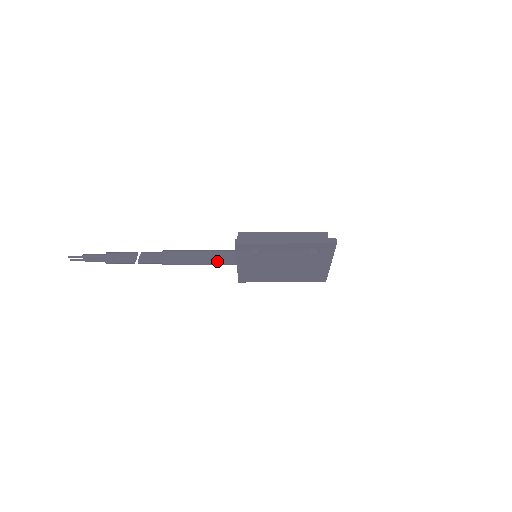
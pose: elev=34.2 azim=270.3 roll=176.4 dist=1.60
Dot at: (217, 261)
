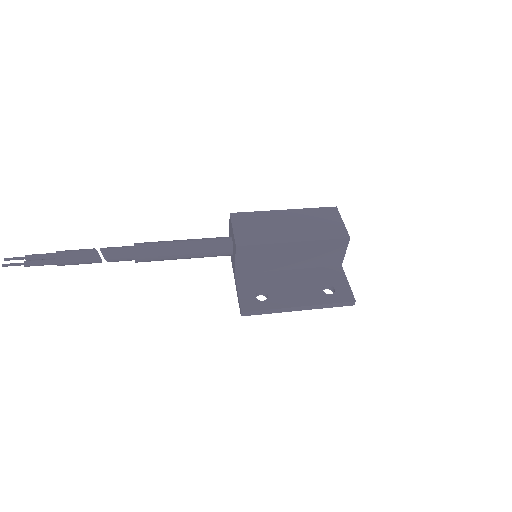
Dot at: occluded
